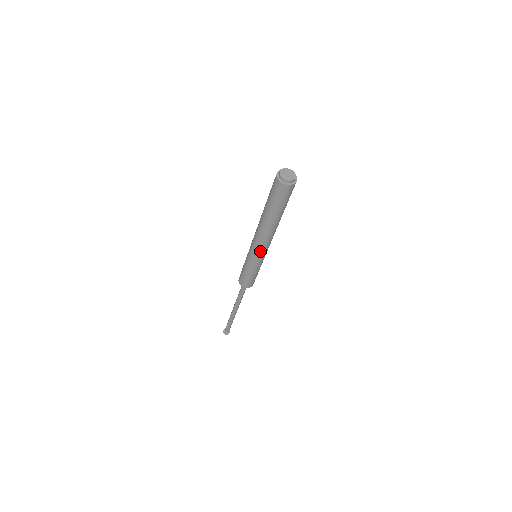
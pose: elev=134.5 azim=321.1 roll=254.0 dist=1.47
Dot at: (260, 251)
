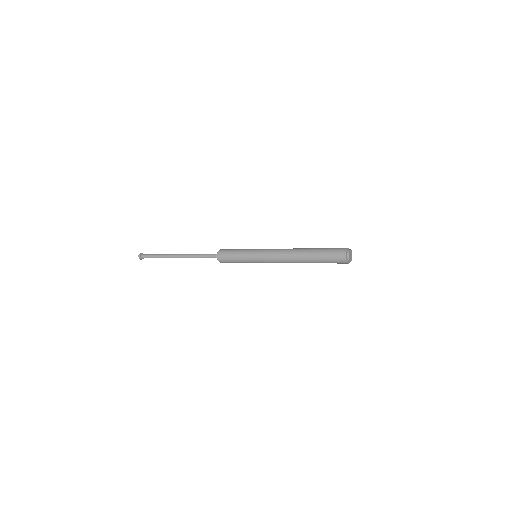
Dot at: occluded
